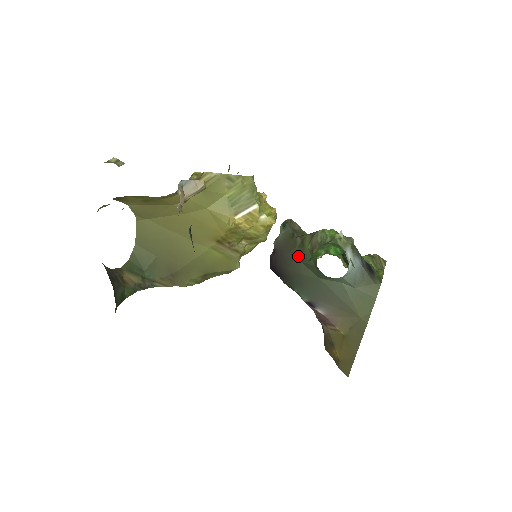
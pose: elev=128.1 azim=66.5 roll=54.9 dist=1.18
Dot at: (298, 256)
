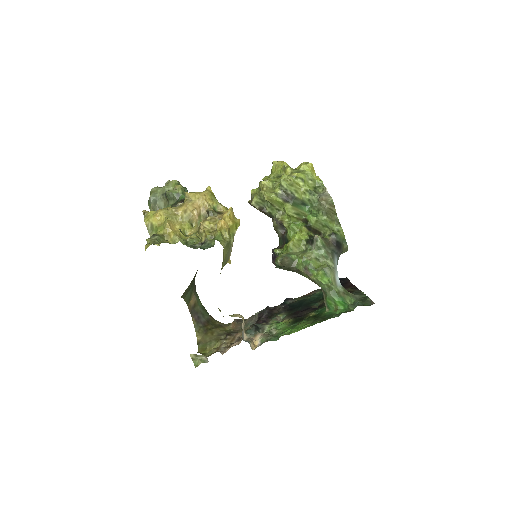
Dot at: occluded
